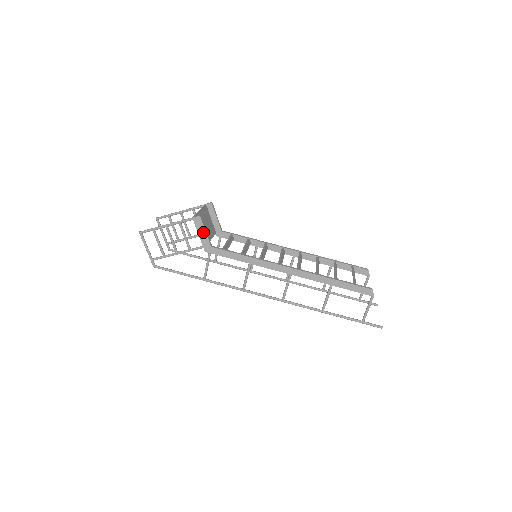
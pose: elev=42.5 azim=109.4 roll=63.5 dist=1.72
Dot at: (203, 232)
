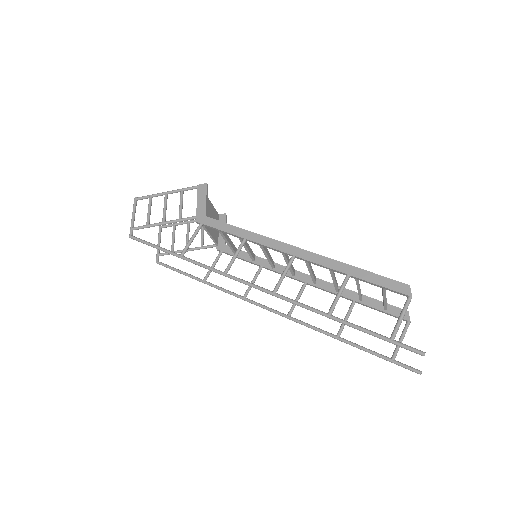
Dot at: (203, 200)
